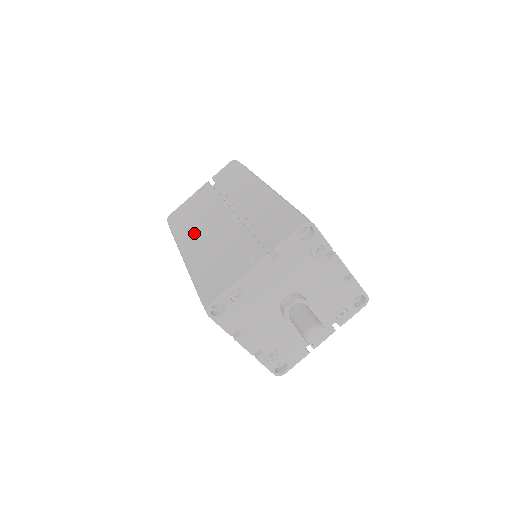
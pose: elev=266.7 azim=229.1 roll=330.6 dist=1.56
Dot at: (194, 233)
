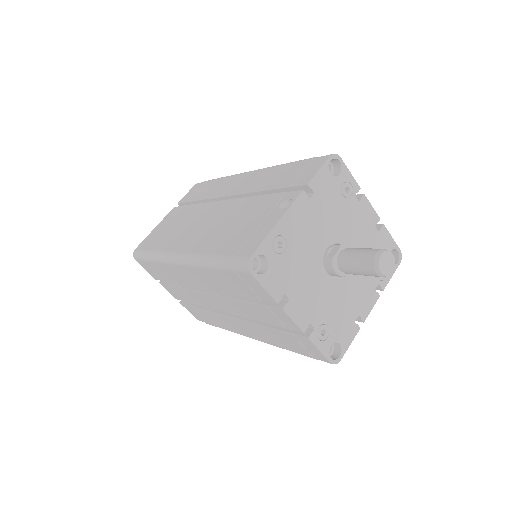
Dot at: (183, 236)
